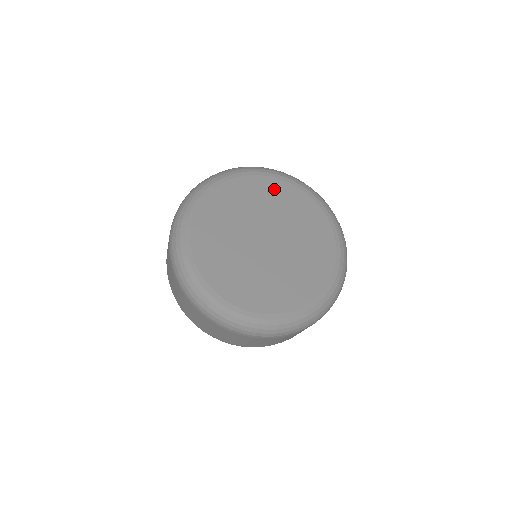
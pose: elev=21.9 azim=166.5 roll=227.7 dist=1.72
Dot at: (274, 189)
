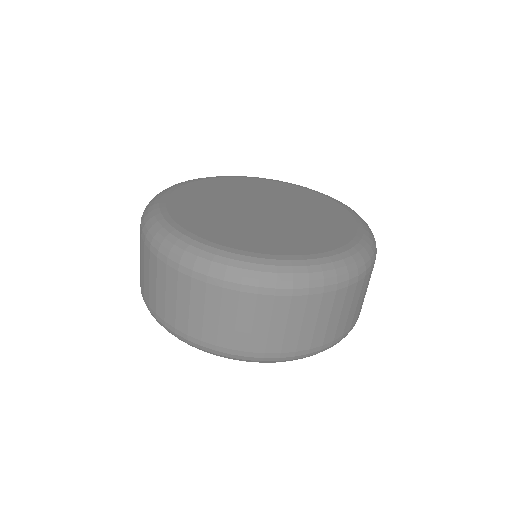
Dot at: (216, 184)
